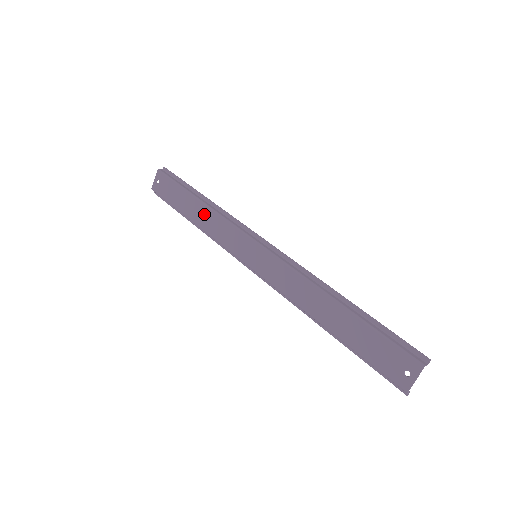
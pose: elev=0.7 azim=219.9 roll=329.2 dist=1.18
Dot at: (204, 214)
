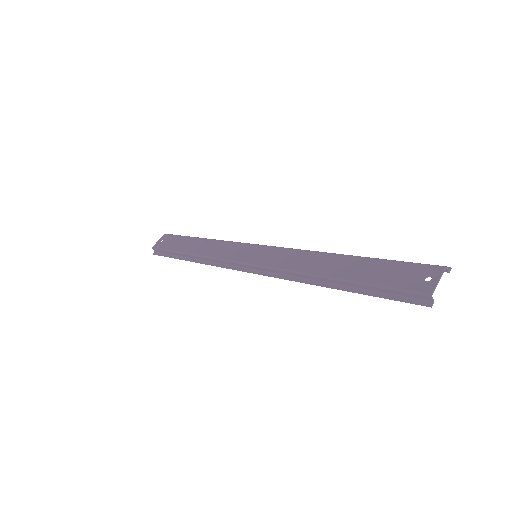
Dot at: (205, 245)
